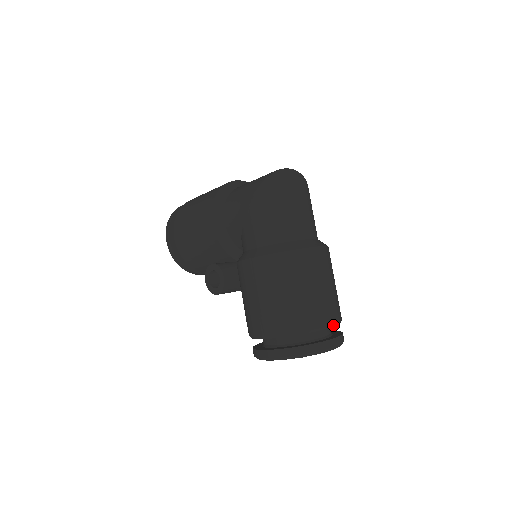
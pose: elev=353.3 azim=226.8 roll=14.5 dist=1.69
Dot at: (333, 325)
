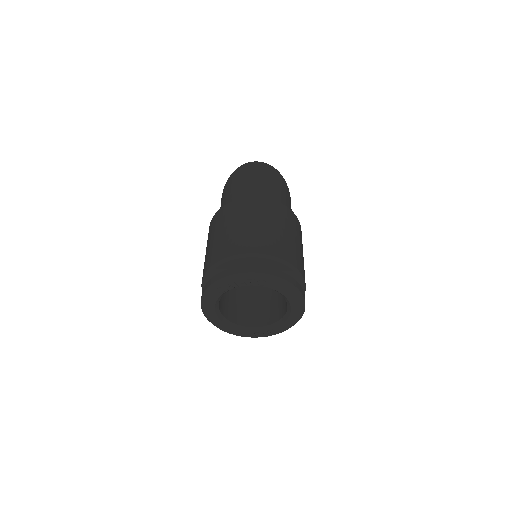
Dot at: (256, 255)
